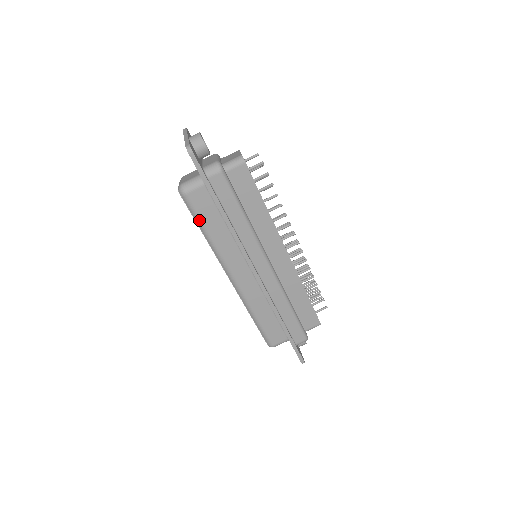
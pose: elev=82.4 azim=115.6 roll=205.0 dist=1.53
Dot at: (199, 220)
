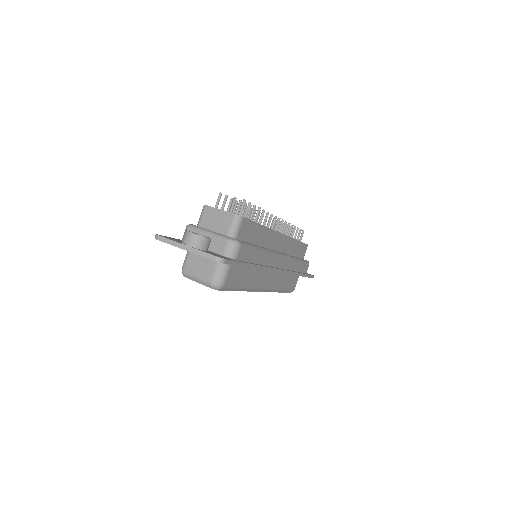
Dot at: (236, 288)
